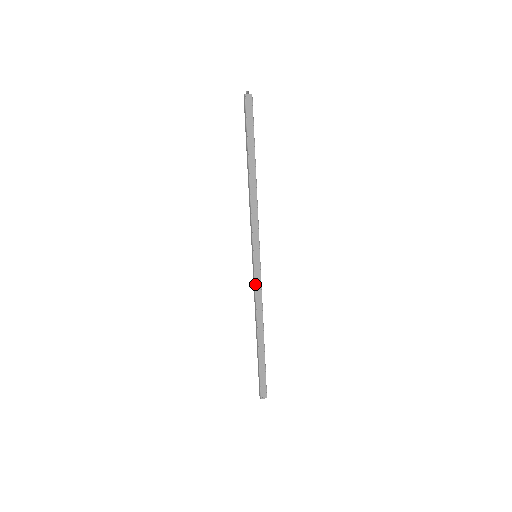
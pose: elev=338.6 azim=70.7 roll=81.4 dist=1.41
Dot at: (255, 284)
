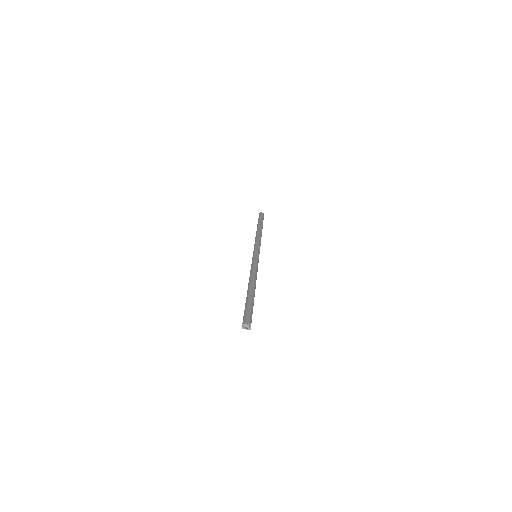
Dot at: occluded
